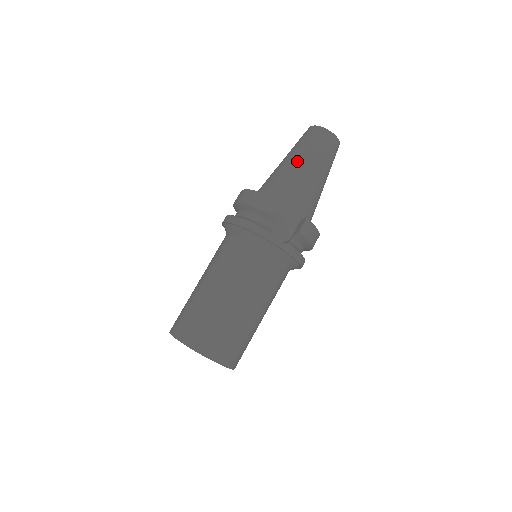
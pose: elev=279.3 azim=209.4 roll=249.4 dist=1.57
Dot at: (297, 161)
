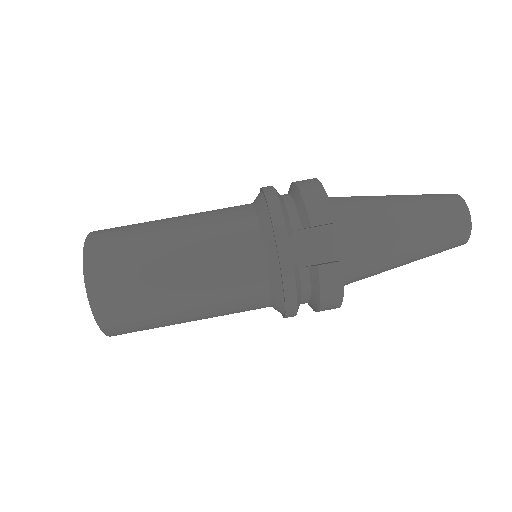
Dot at: (399, 204)
